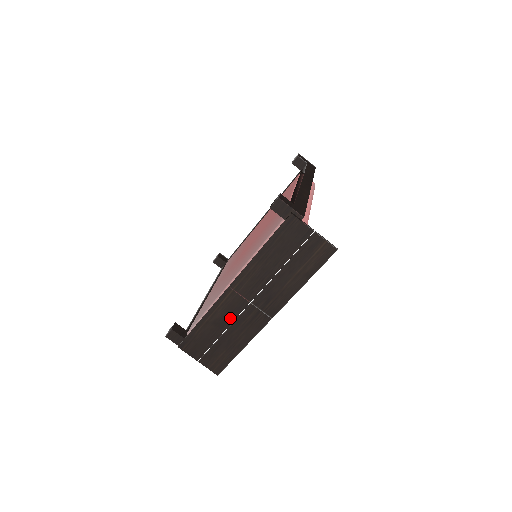
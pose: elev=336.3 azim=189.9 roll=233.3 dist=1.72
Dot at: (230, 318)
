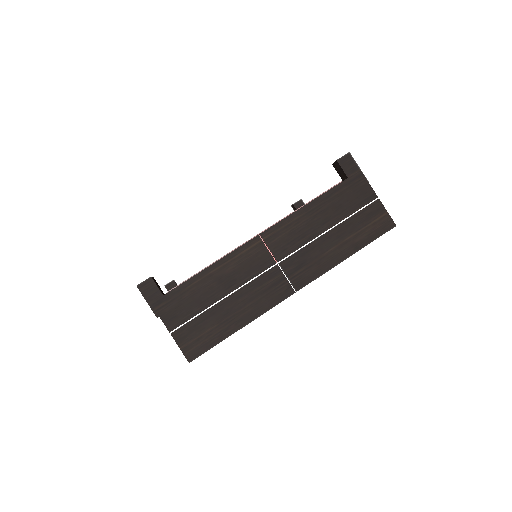
Dot at: (243, 278)
